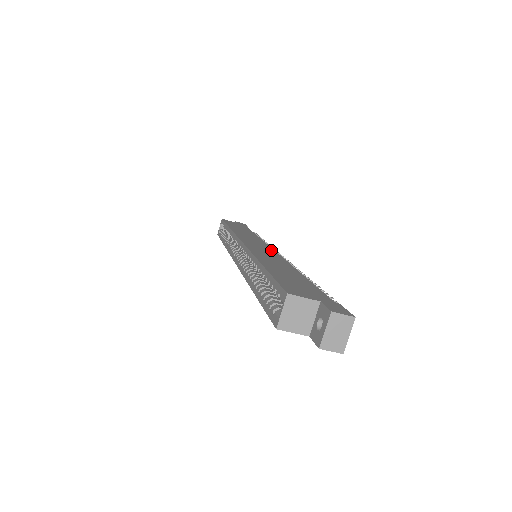
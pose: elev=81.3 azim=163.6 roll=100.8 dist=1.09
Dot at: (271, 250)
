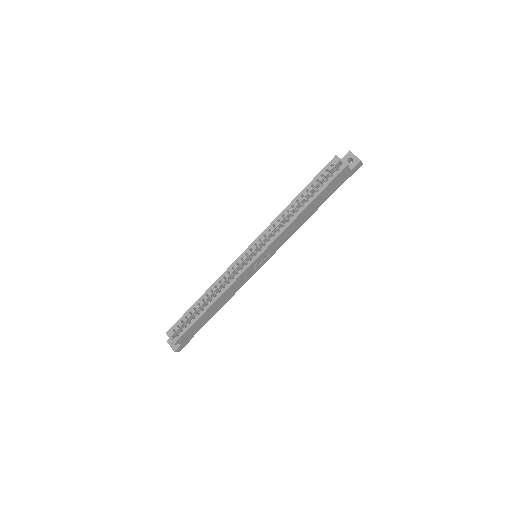
Dot at: occluded
